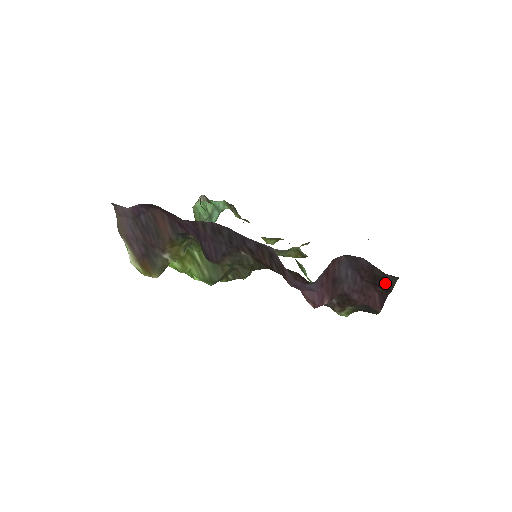
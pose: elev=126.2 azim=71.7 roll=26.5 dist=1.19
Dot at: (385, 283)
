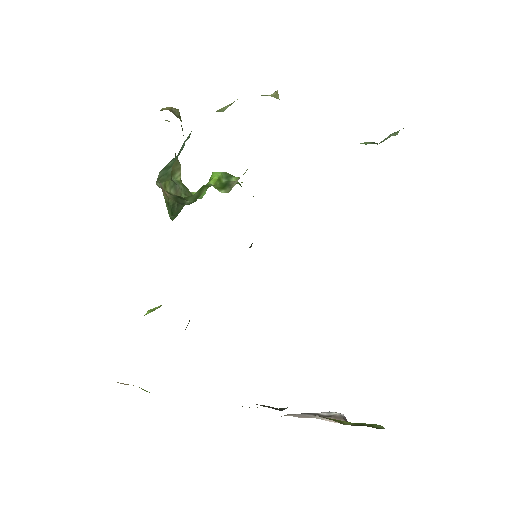
Dot at: occluded
